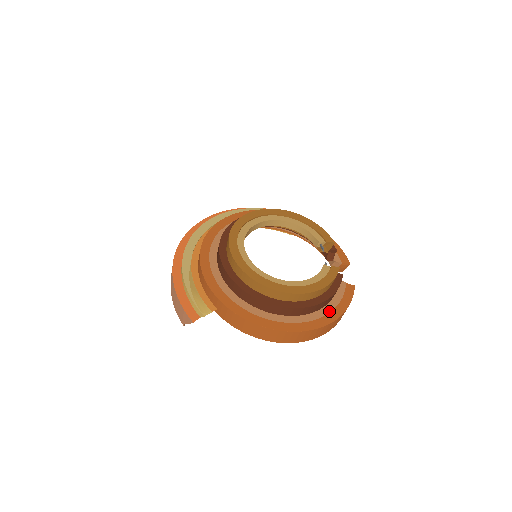
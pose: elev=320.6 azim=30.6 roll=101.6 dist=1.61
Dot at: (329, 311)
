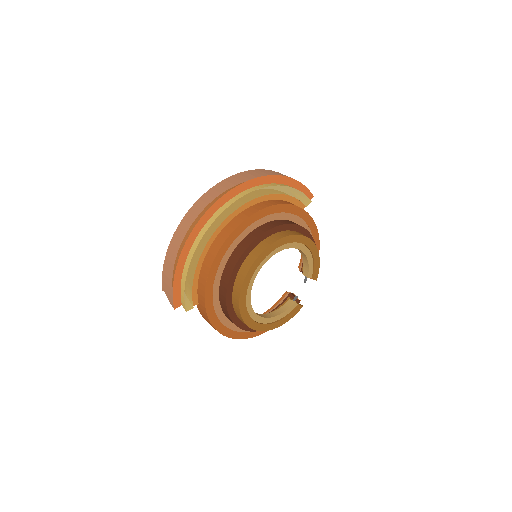
Dot at: occluded
